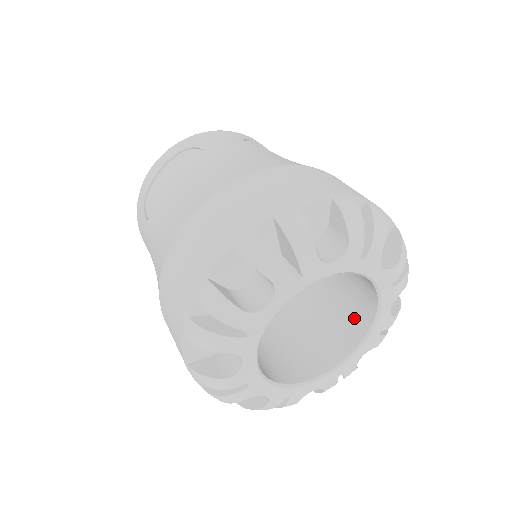
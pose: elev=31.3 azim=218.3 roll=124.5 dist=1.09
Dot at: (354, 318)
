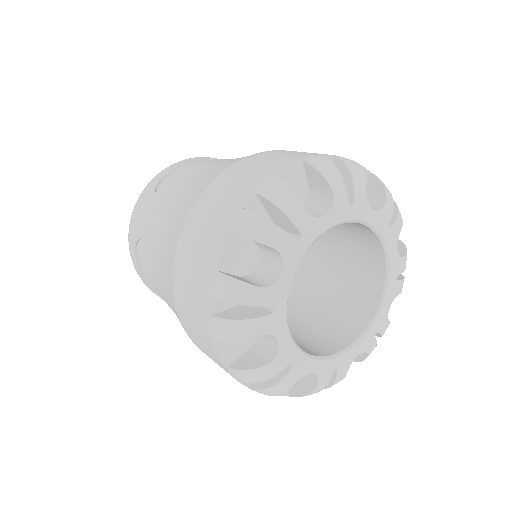
Dot at: (351, 318)
